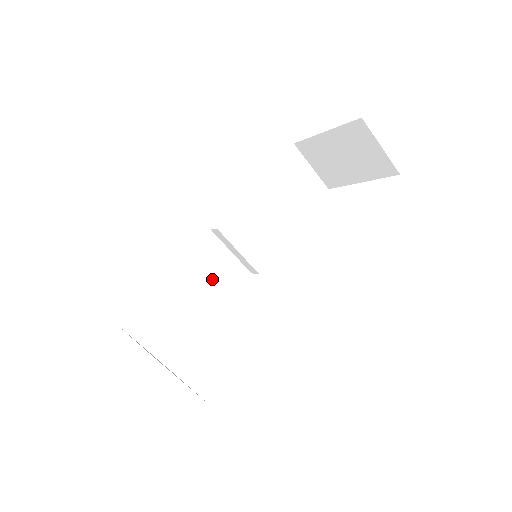
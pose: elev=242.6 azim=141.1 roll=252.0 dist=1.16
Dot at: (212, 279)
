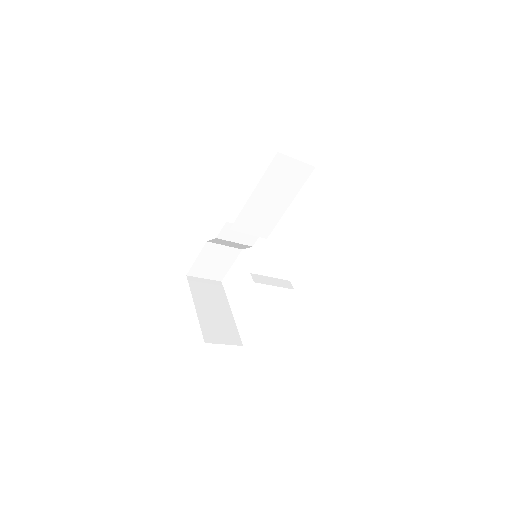
Dot at: (236, 243)
